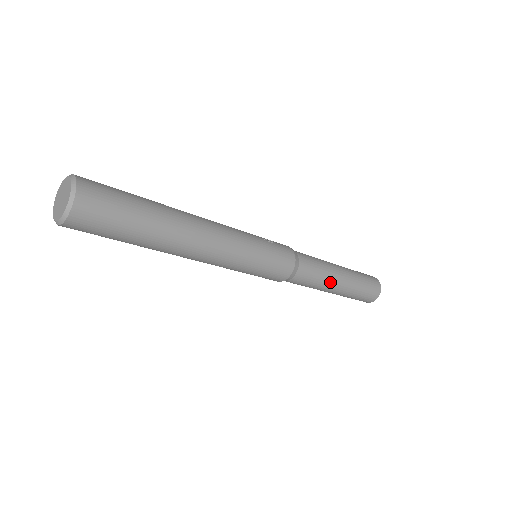
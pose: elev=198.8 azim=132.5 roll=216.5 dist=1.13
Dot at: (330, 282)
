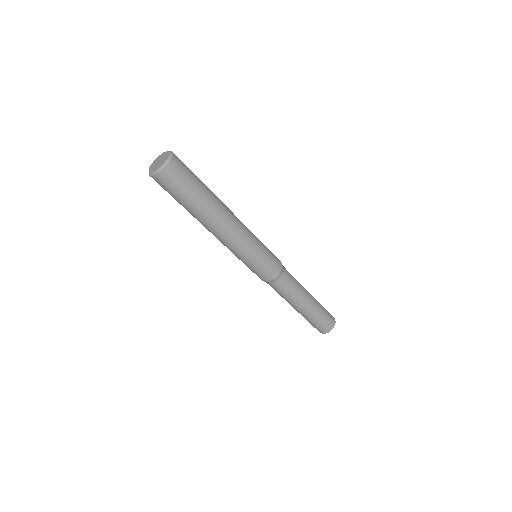
Dot at: (303, 295)
